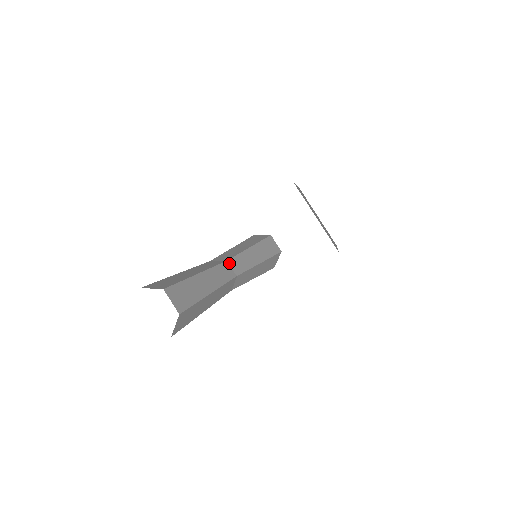
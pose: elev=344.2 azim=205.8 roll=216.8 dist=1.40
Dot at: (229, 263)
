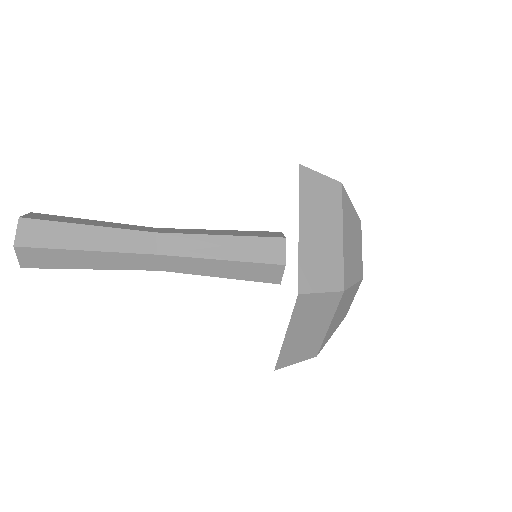
Dot at: (159, 236)
